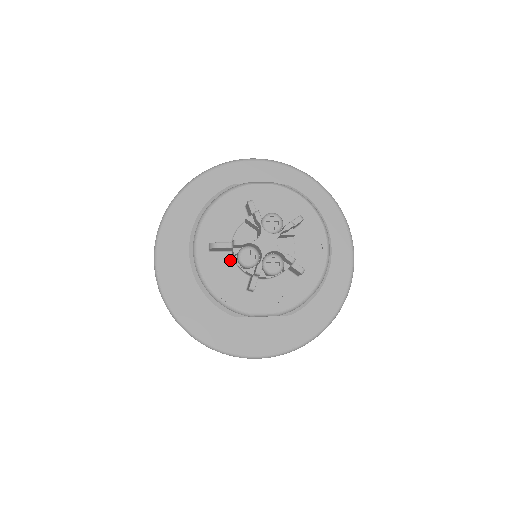
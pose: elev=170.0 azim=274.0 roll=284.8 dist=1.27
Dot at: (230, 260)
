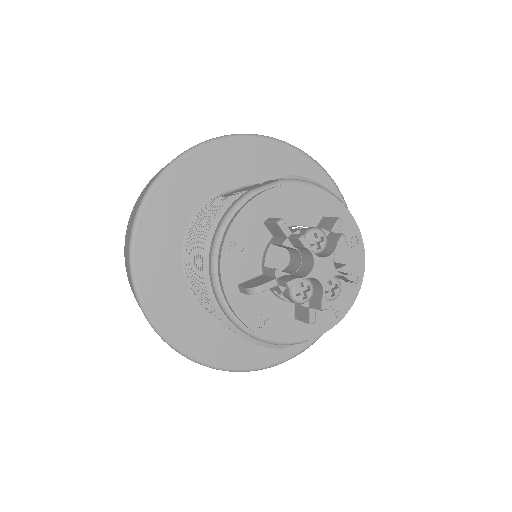
Dot at: (266, 293)
